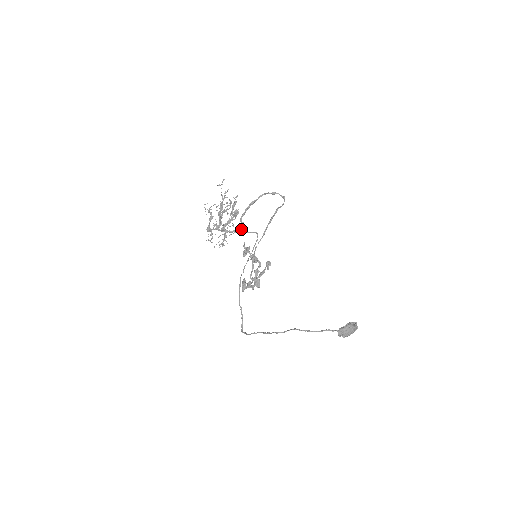
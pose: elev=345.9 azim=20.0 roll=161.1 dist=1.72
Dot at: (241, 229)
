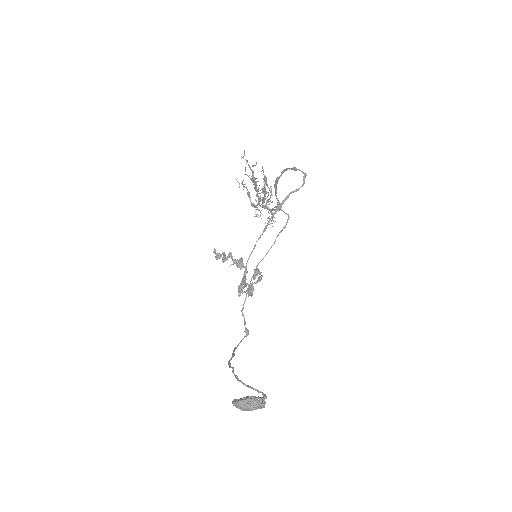
Dot at: (279, 208)
